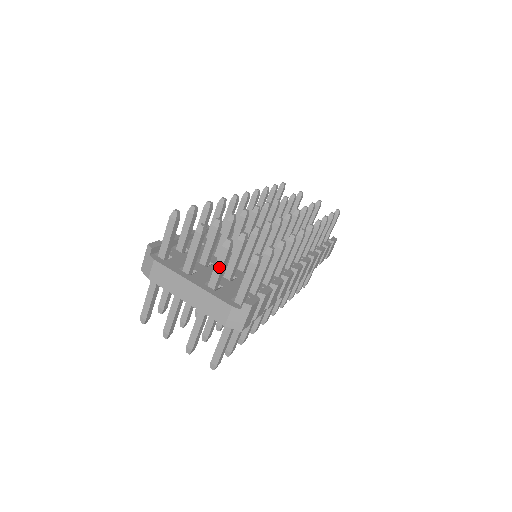
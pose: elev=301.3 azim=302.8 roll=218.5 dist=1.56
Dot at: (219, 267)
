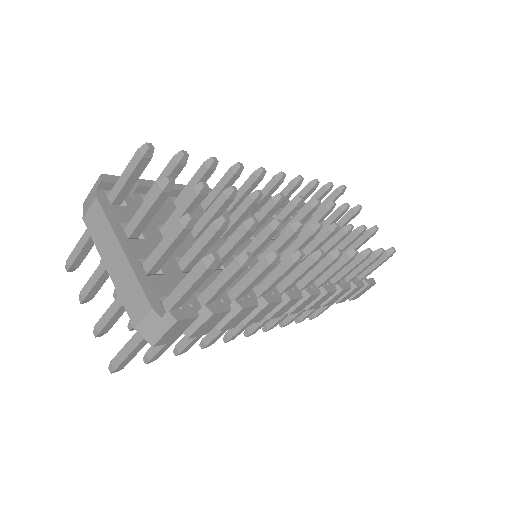
Dot at: (164, 246)
